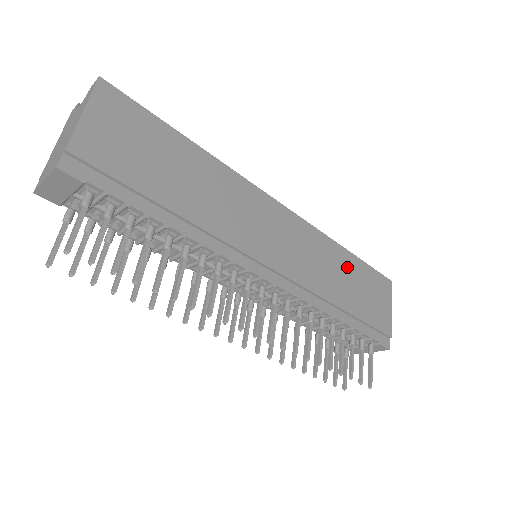
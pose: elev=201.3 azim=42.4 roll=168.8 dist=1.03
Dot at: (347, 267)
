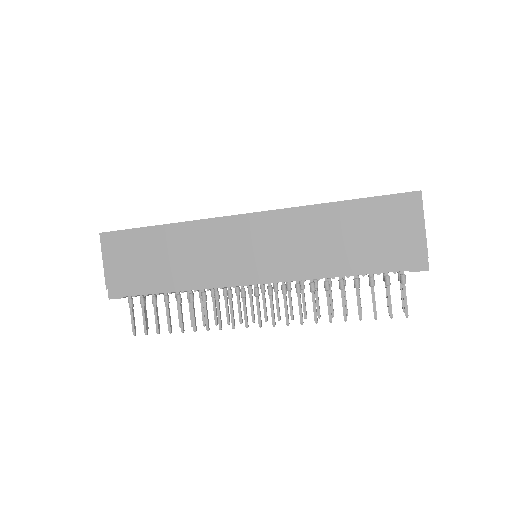
Dot at: (340, 220)
